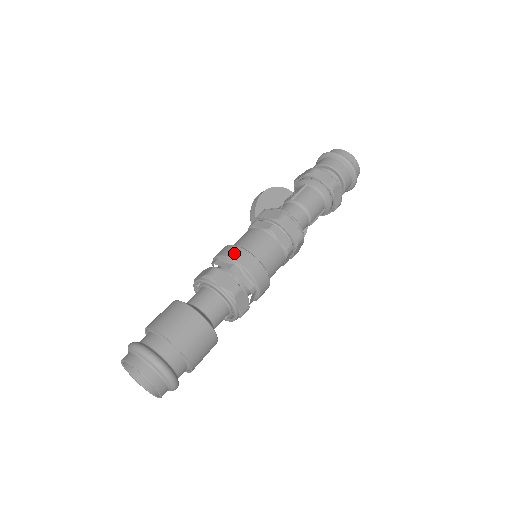
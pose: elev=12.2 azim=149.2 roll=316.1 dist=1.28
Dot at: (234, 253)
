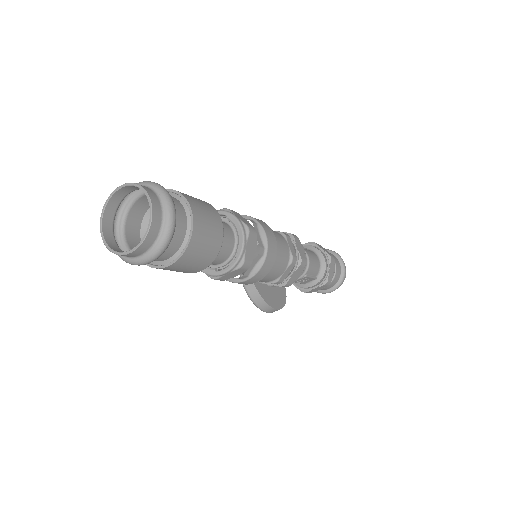
Dot at: occluded
